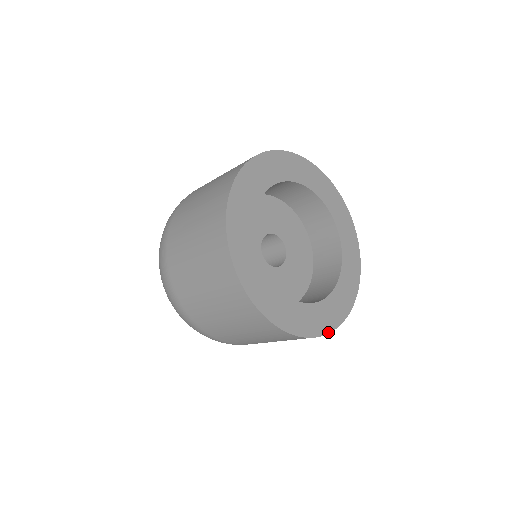
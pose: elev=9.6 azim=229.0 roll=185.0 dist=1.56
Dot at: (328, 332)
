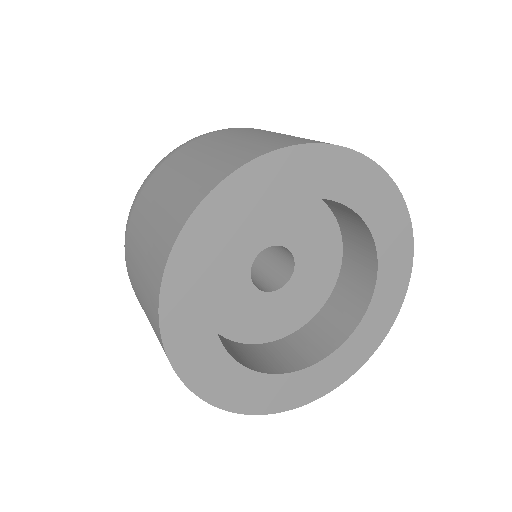
Dot at: (325, 393)
